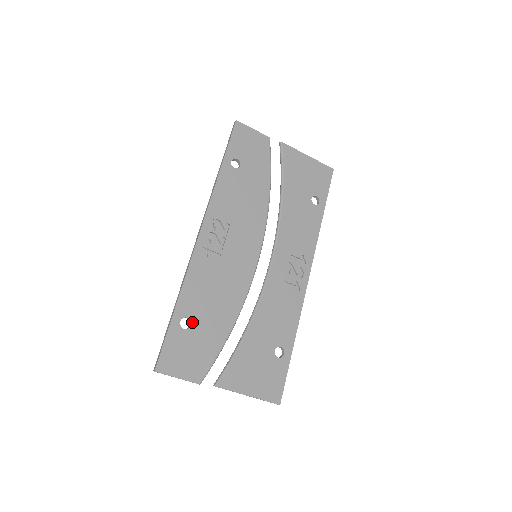
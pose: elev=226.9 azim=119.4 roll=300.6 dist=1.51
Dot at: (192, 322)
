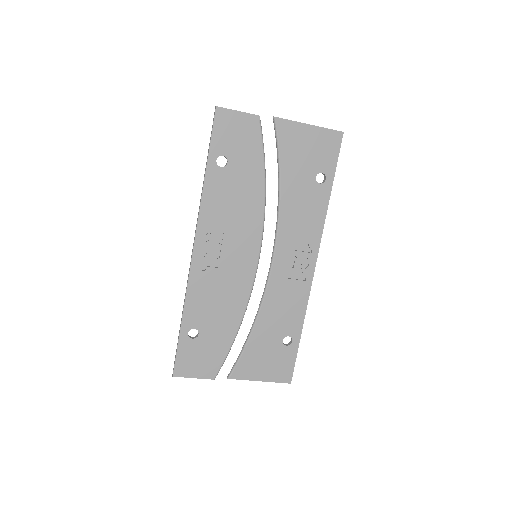
Dot at: (199, 331)
